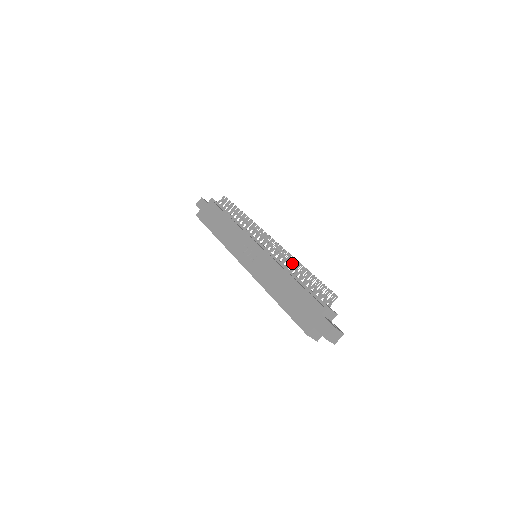
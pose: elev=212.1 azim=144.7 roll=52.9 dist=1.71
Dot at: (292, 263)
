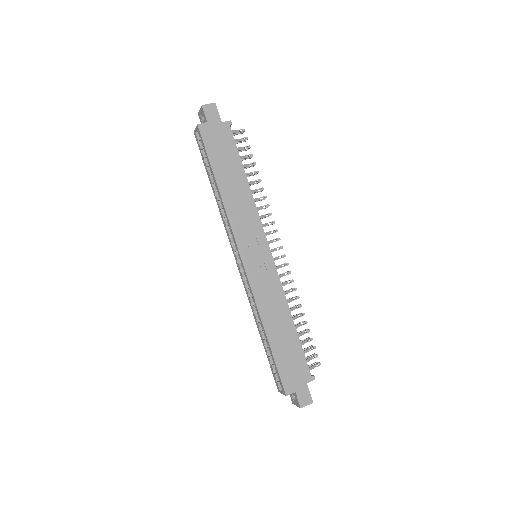
Dot at: occluded
